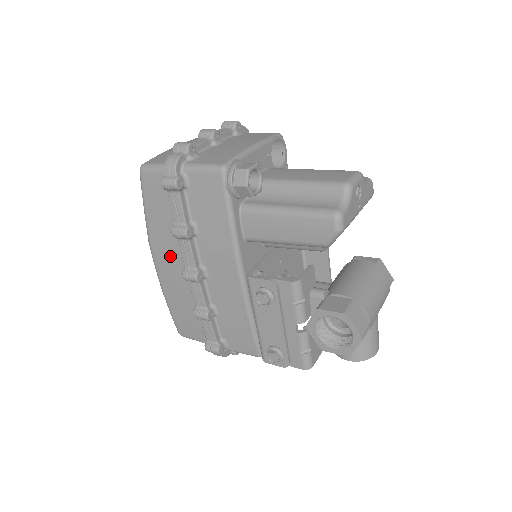
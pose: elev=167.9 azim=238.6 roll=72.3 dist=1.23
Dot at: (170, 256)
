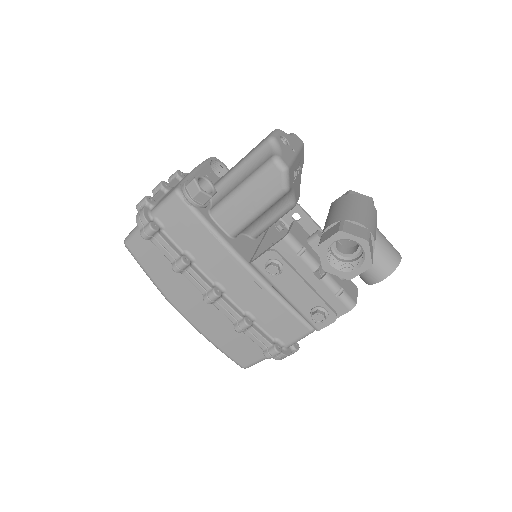
Dot at: (188, 297)
